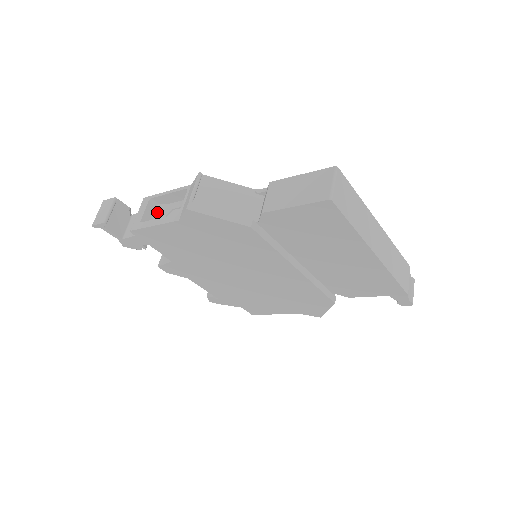
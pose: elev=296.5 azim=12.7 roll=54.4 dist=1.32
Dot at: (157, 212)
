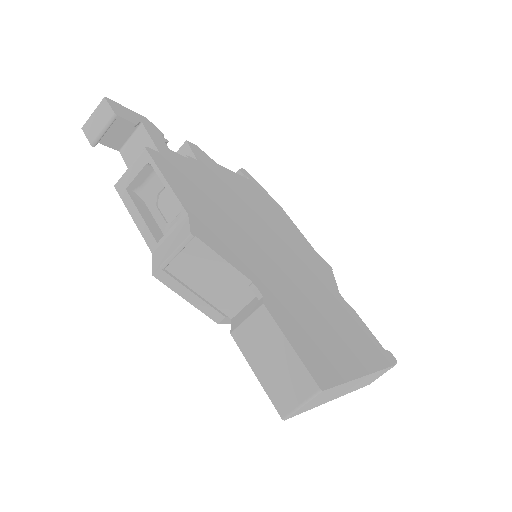
Dot at: (155, 176)
